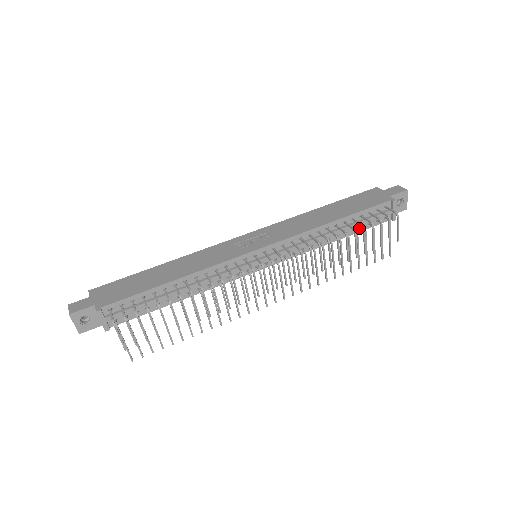
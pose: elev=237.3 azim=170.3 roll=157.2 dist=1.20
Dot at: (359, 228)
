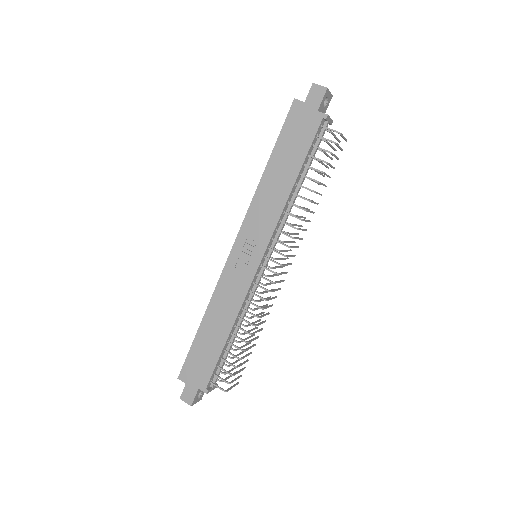
Dot at: occluded
